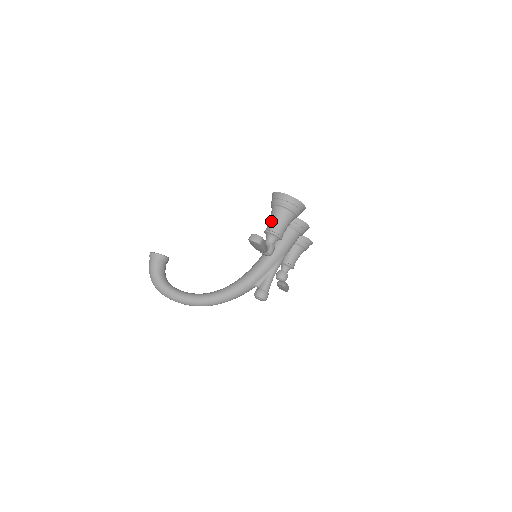
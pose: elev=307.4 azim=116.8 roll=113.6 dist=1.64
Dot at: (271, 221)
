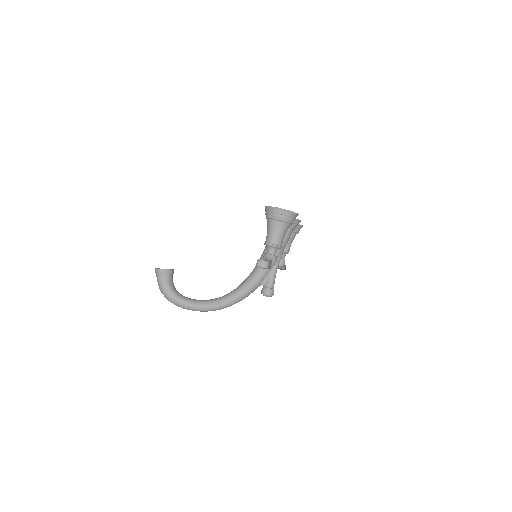
Dot at: (269, 234)
